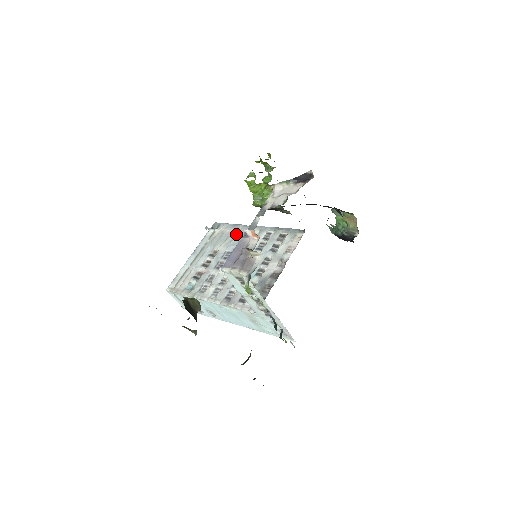
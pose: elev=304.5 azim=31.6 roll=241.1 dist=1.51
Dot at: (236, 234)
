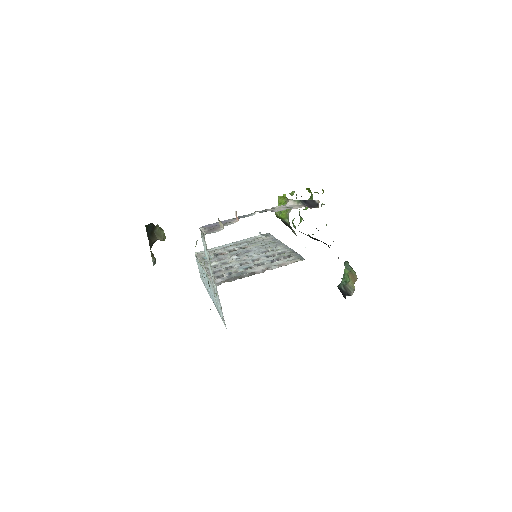
Dot at: (269, 243)
